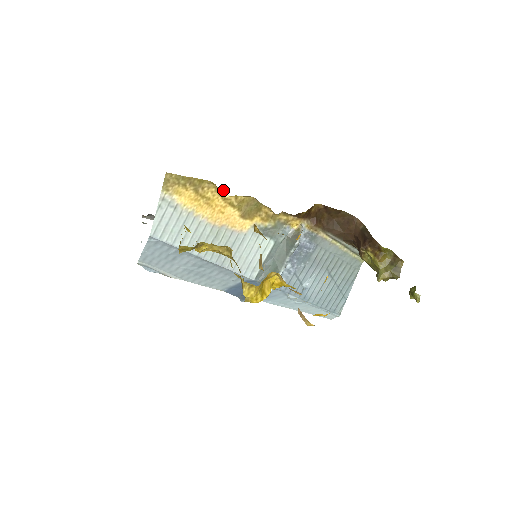
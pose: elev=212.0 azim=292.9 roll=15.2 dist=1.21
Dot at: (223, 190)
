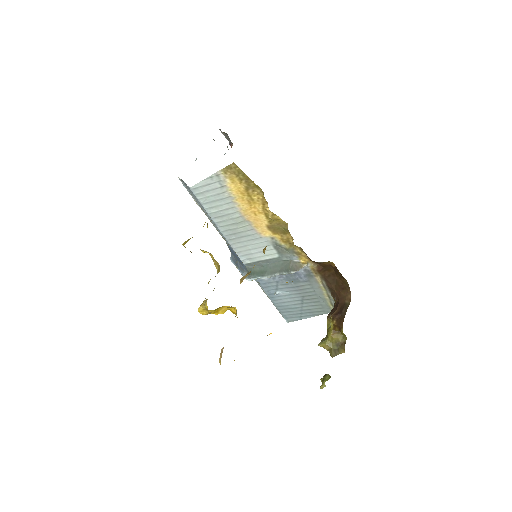
Dot at: occluded
